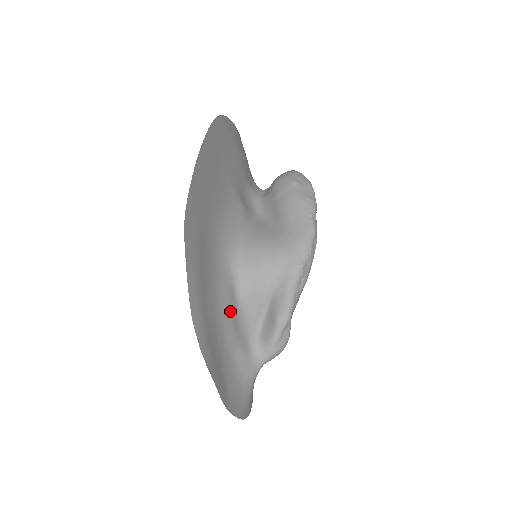
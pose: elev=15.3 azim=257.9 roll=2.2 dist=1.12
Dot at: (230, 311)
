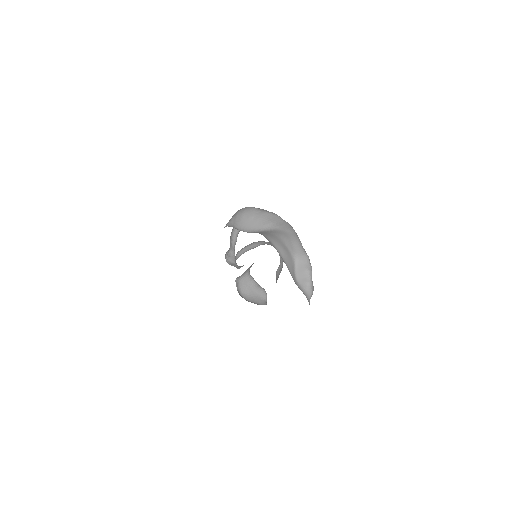
Dot at: occluded
